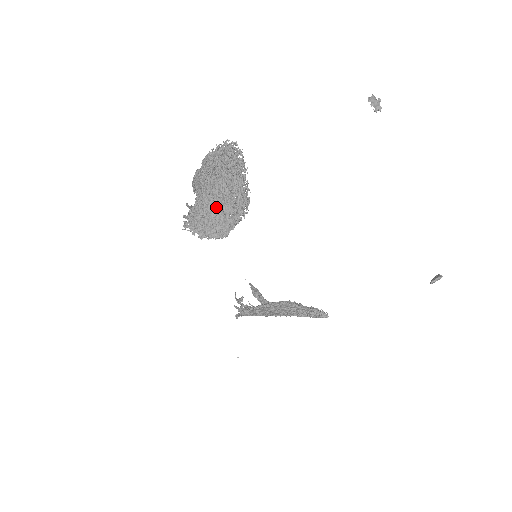
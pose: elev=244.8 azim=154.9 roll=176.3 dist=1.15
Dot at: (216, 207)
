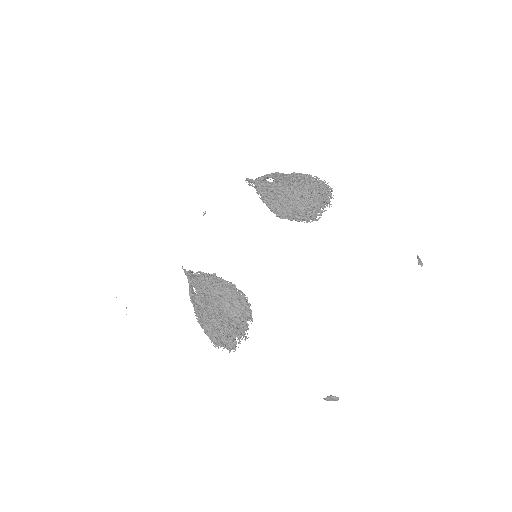
Dot at: (290, 199)
